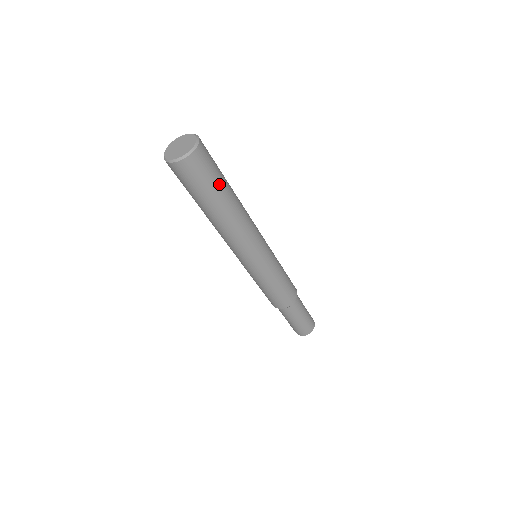
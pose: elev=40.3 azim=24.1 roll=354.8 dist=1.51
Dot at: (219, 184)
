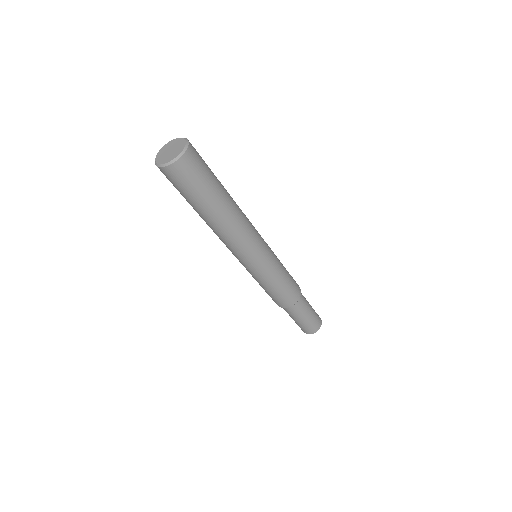
Dot at: (214, 182)
